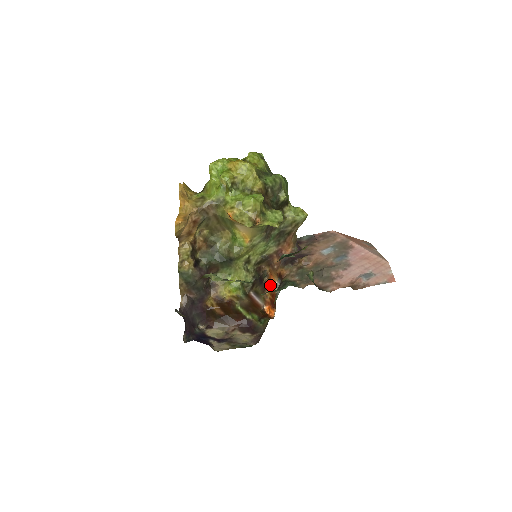
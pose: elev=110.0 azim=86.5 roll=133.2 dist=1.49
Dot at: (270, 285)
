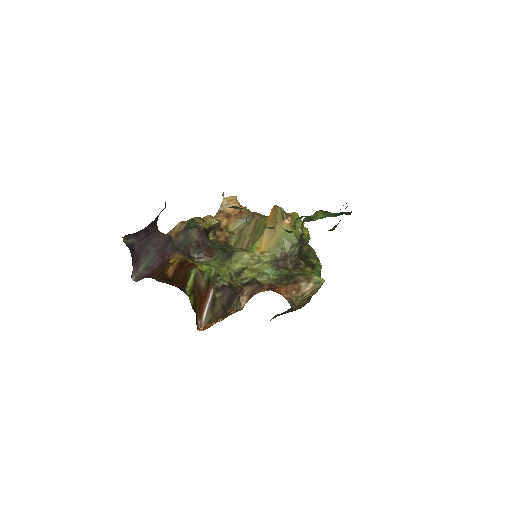
Dot at: occluded
